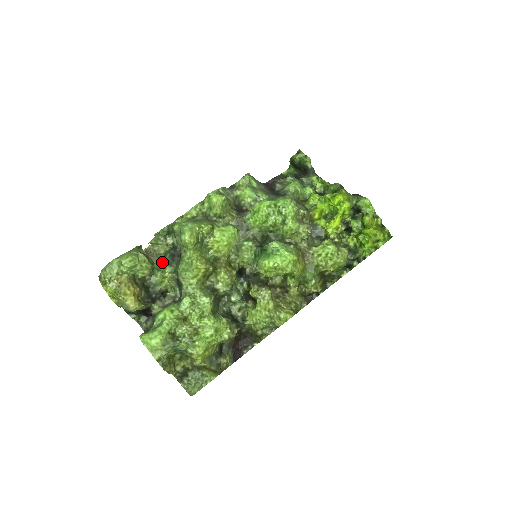
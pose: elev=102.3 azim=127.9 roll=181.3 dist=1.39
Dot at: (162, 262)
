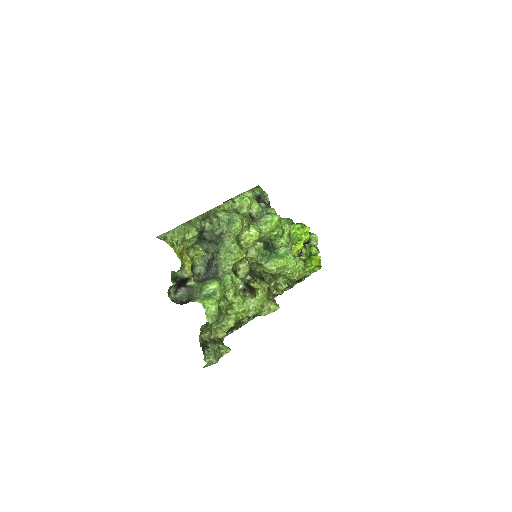
Dot at: (196, 241)
